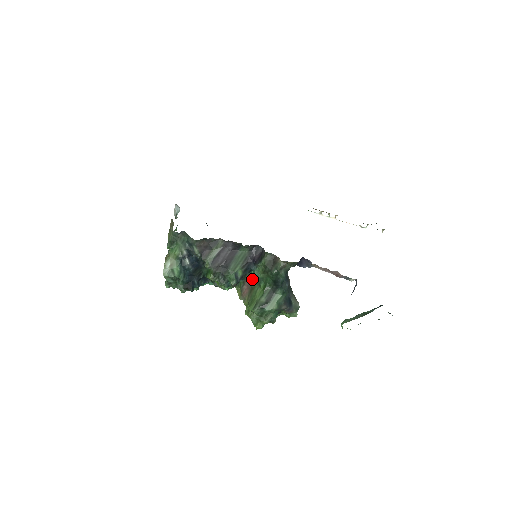
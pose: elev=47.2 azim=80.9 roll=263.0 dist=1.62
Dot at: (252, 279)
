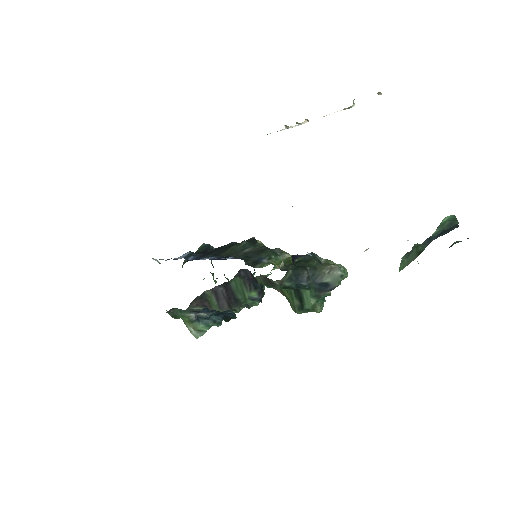
Dot at: occluded
